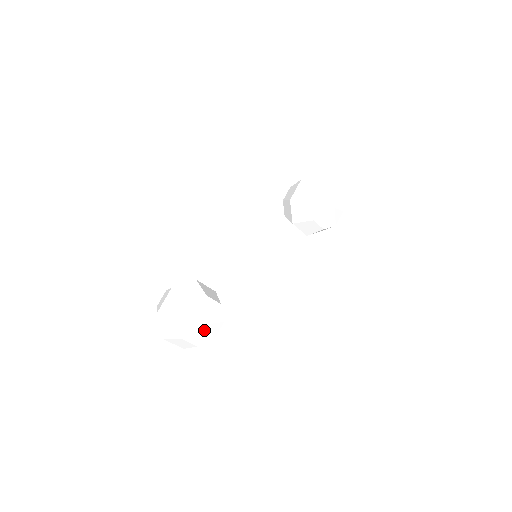
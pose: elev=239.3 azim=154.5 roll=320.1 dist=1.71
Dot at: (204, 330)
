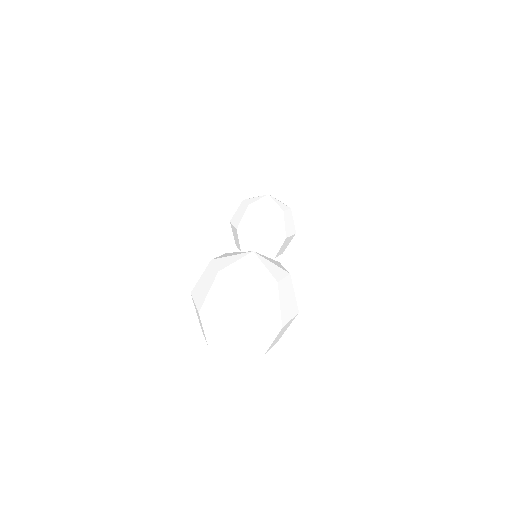
Dot at: (259, 260)
